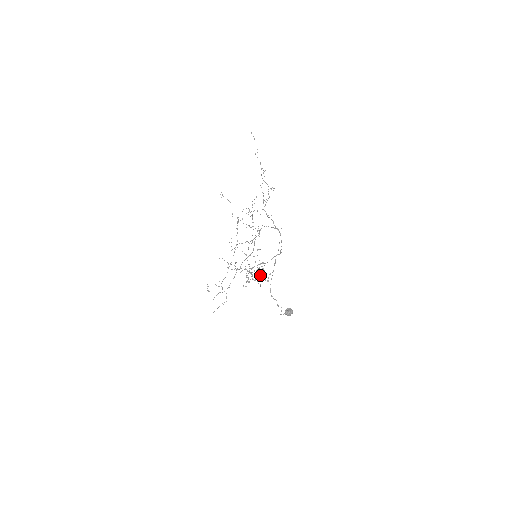
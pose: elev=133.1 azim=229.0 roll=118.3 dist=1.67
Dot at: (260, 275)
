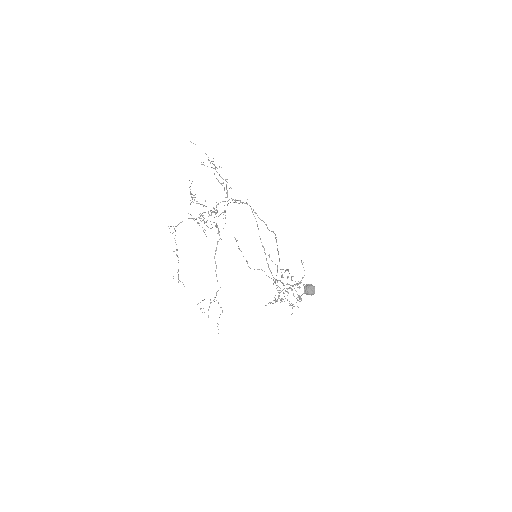
Dot at: (292, 286)
